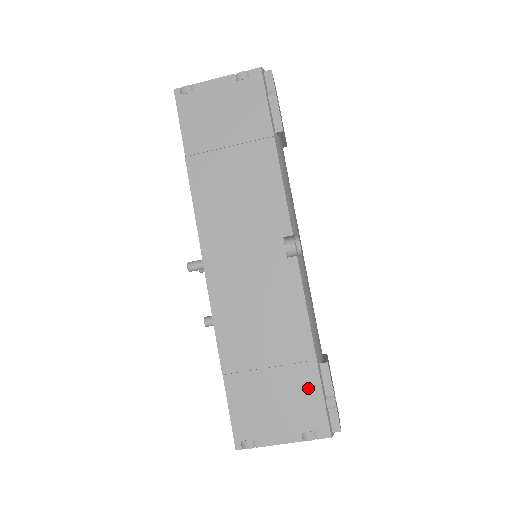
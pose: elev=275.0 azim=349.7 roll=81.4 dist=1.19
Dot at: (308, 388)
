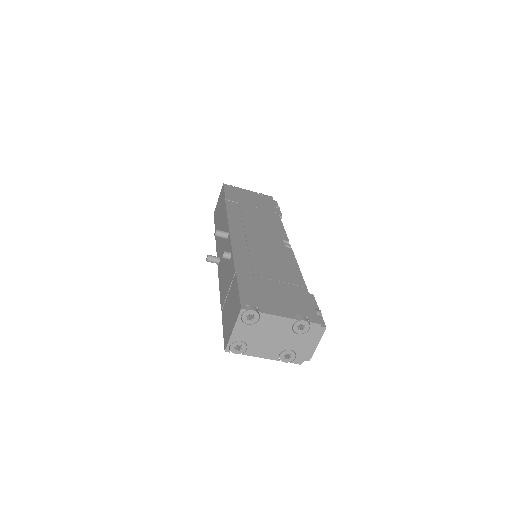
Dot at: (301, 297)
